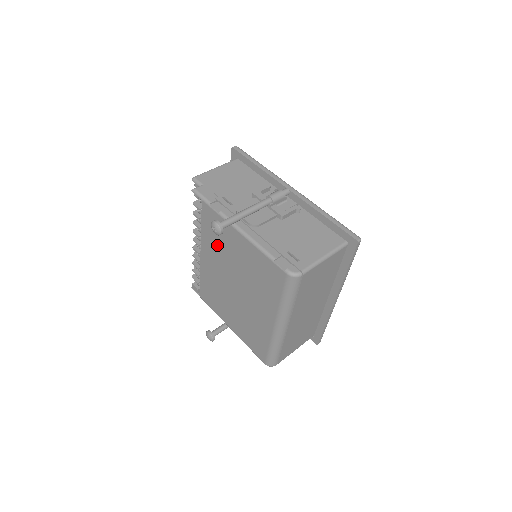
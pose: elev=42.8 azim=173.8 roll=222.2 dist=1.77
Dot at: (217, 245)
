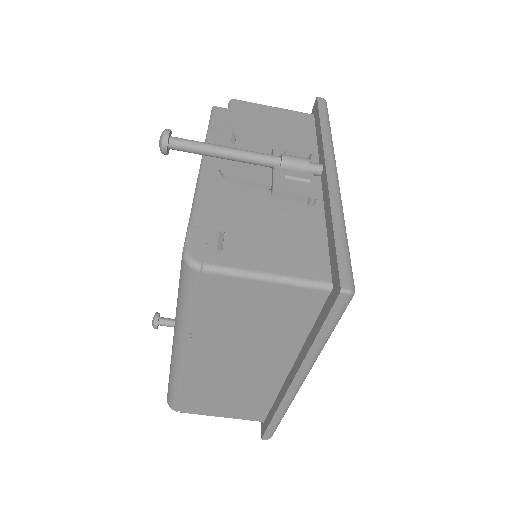
Dot at: occluded
